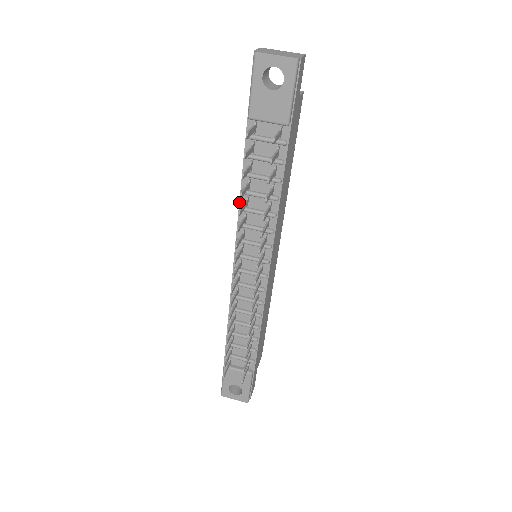
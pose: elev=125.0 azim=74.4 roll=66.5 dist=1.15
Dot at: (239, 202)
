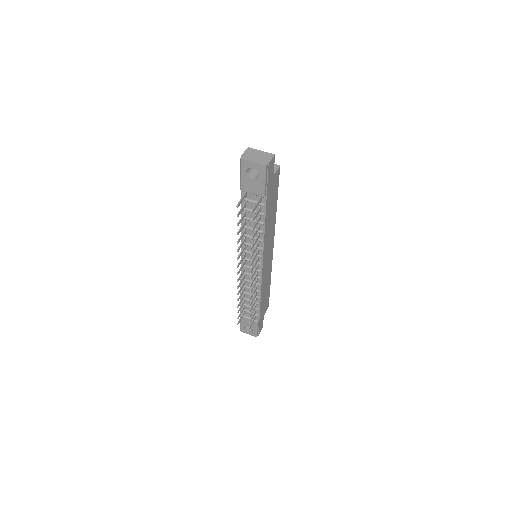
Dot at: occluded
